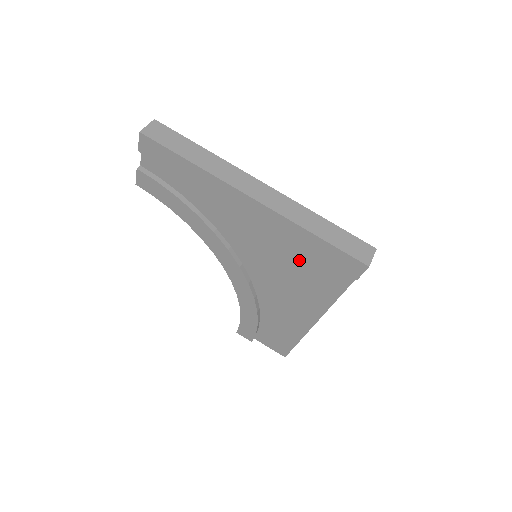
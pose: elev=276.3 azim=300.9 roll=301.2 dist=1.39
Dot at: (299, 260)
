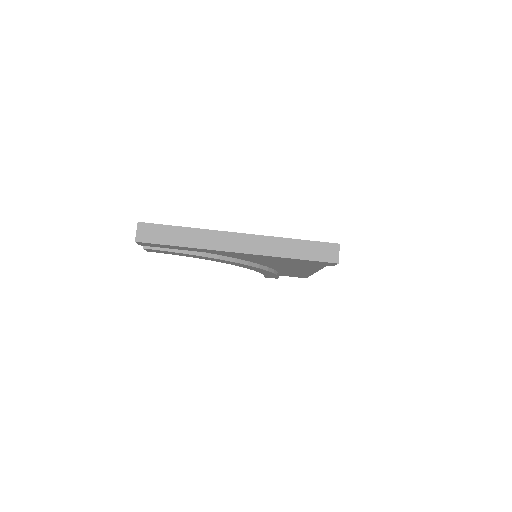
Dot at: occluded
